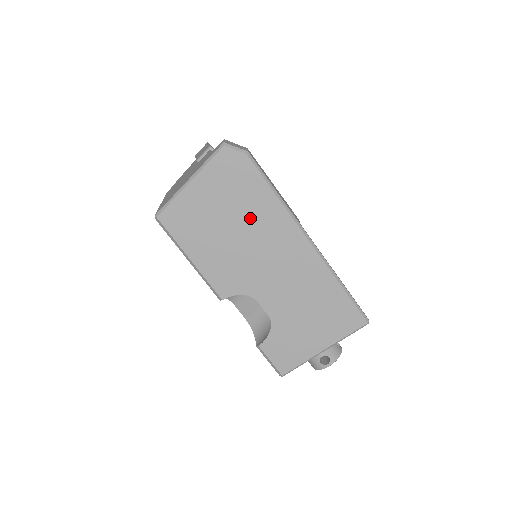
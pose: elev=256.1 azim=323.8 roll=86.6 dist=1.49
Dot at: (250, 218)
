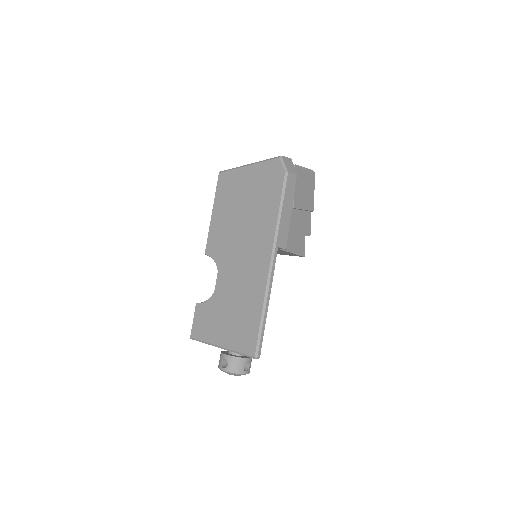
Dot at: (255, 216)
